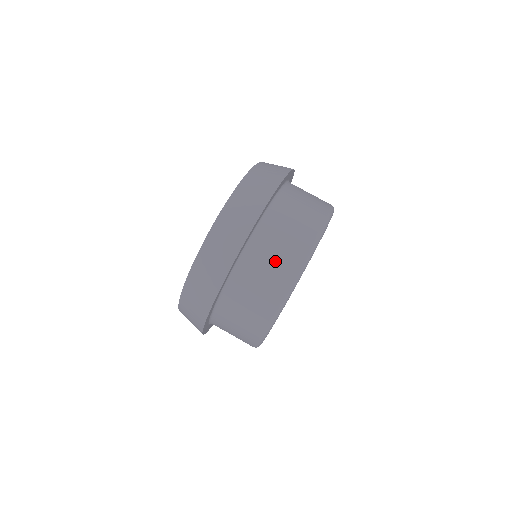
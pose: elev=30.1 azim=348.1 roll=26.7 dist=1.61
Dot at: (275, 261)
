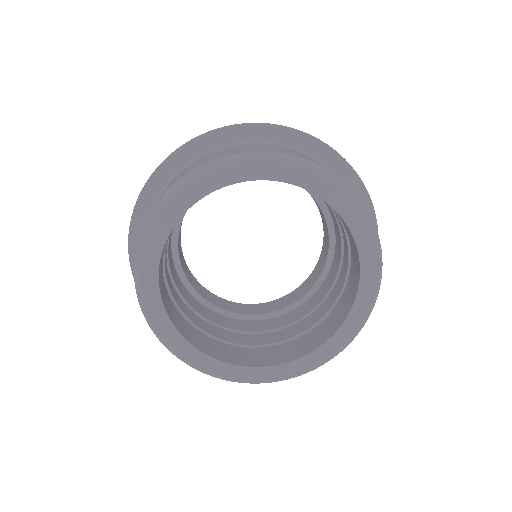
Dot at: (307, 157)
